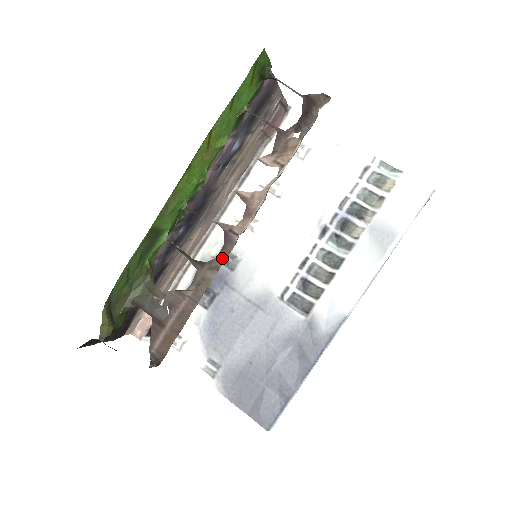
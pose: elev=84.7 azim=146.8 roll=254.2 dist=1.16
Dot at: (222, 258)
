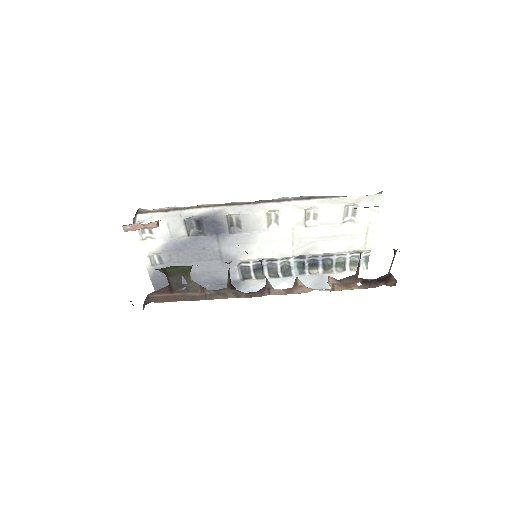
Dot at: (248, 296)
